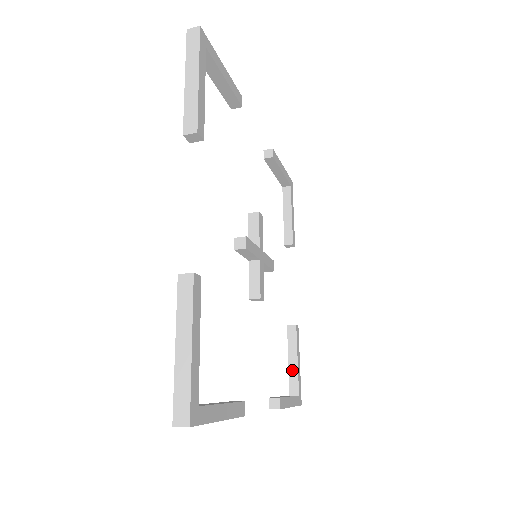
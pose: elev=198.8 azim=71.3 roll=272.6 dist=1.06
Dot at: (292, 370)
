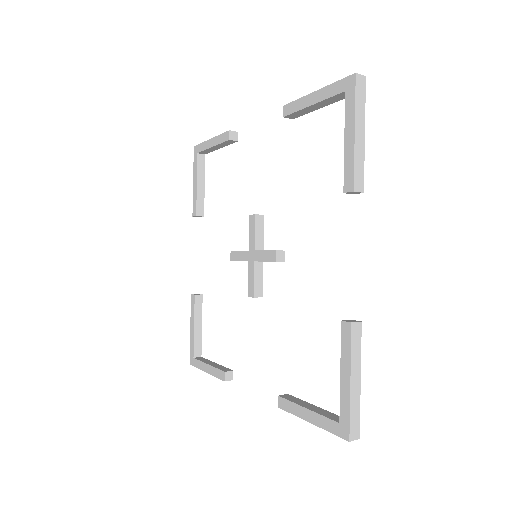
Dot at: (197, 335)
